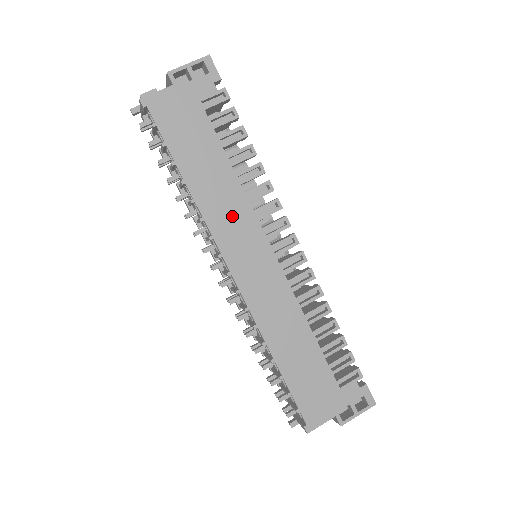
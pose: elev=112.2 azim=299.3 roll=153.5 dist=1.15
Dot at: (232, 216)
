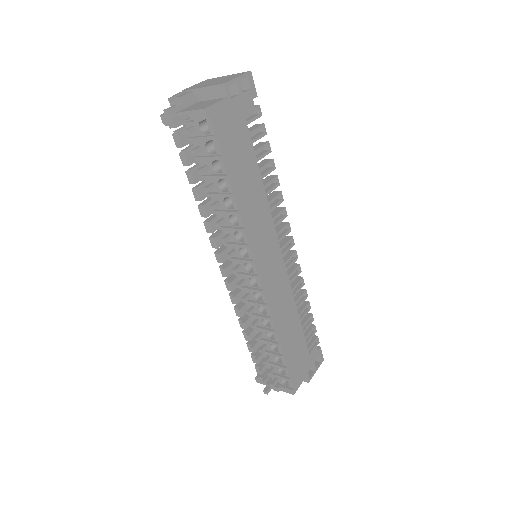
Dot at: (261, 225)
